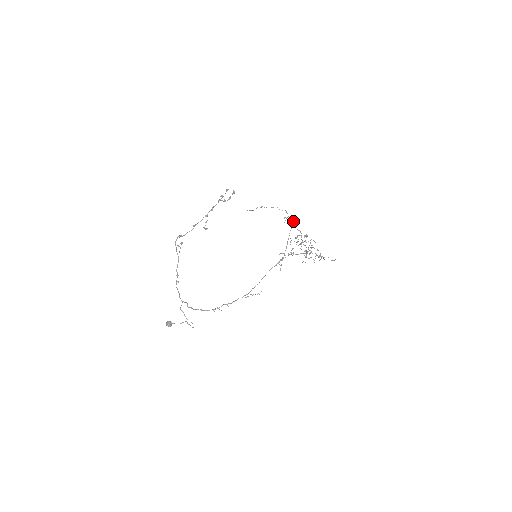
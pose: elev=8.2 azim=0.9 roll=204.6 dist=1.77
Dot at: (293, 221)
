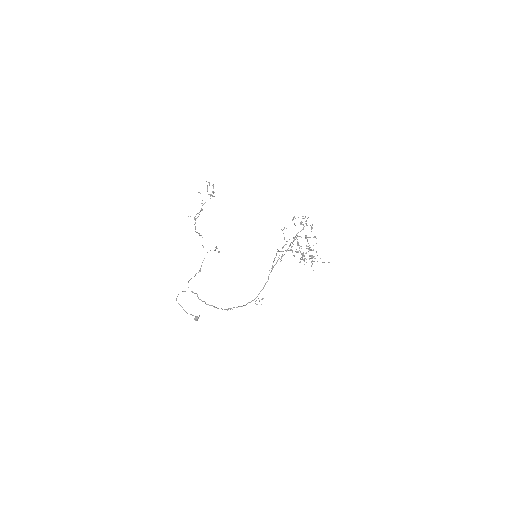
Dot at: occluded
